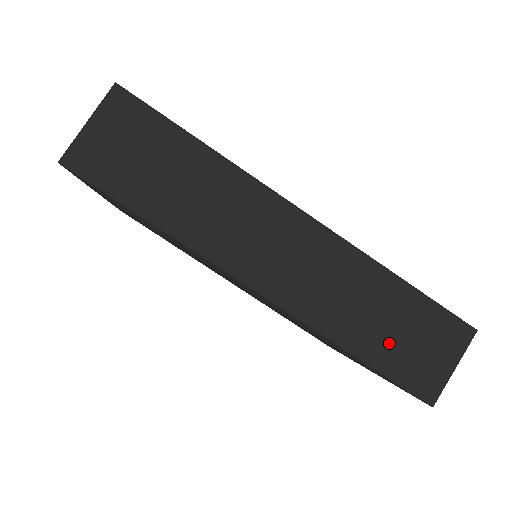
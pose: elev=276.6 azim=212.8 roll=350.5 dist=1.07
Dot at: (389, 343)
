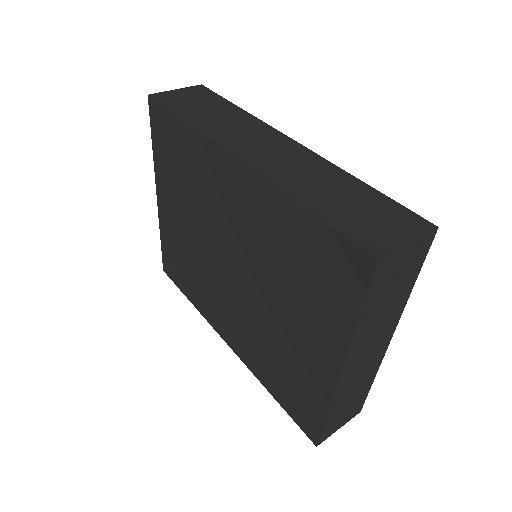
Dot at: (341, 209)
